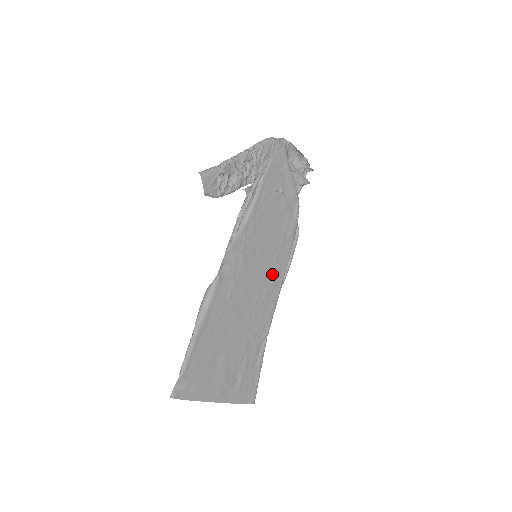
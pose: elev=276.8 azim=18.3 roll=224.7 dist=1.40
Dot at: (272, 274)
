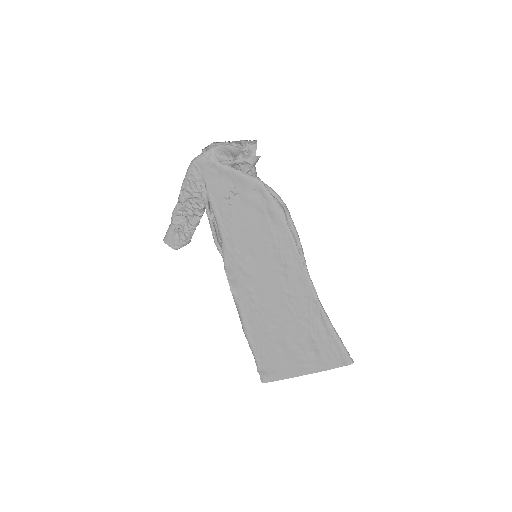
Dot at: (283, 260)
